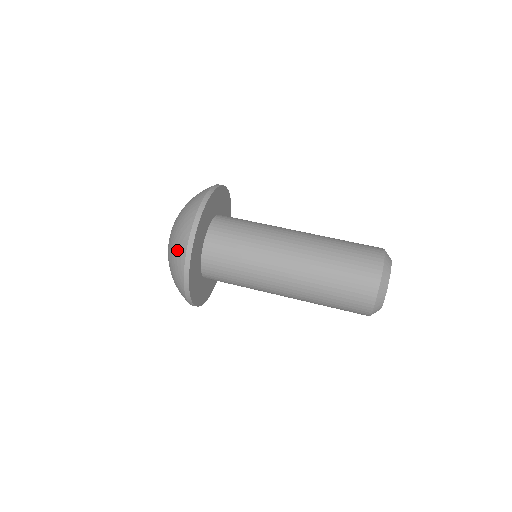
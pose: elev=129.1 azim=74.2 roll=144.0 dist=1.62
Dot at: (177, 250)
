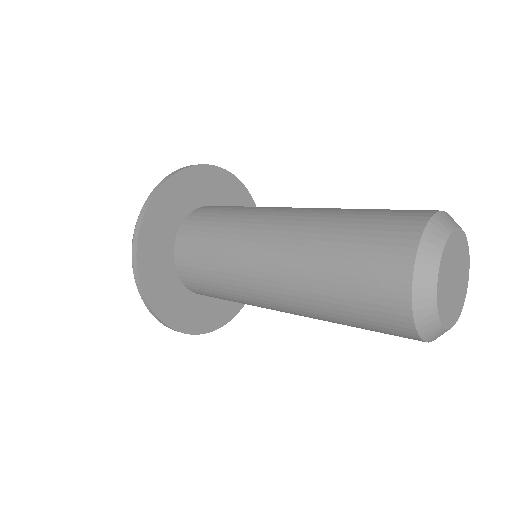
Dot at: occluded
